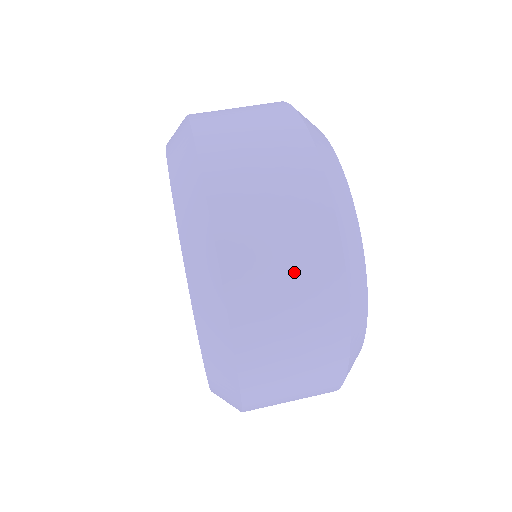
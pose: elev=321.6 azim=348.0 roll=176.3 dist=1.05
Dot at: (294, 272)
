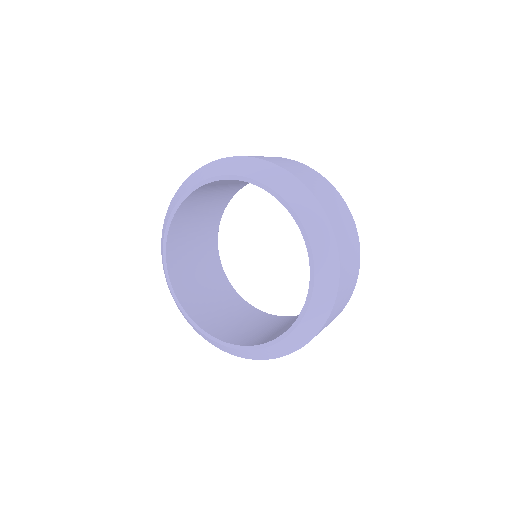
Dot at: (347, 227)
